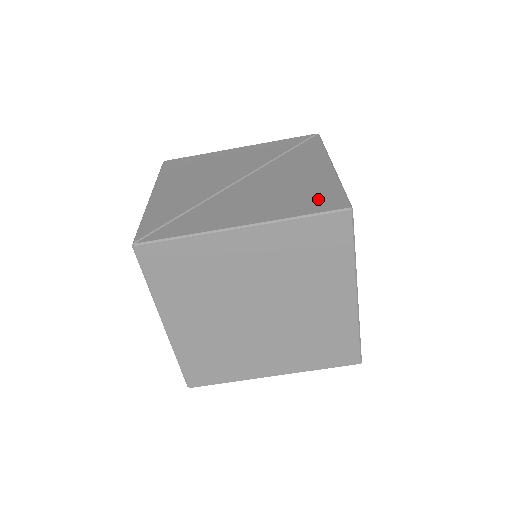
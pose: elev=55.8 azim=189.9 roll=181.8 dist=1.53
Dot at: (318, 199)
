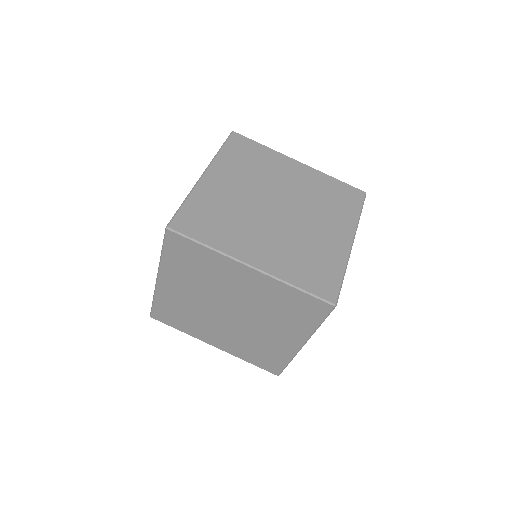
Dot at: occluded
